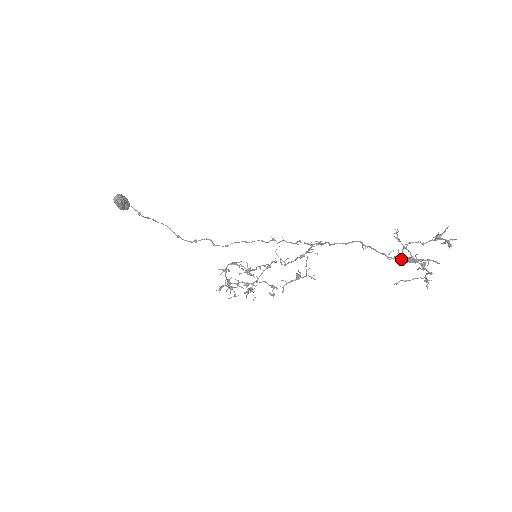
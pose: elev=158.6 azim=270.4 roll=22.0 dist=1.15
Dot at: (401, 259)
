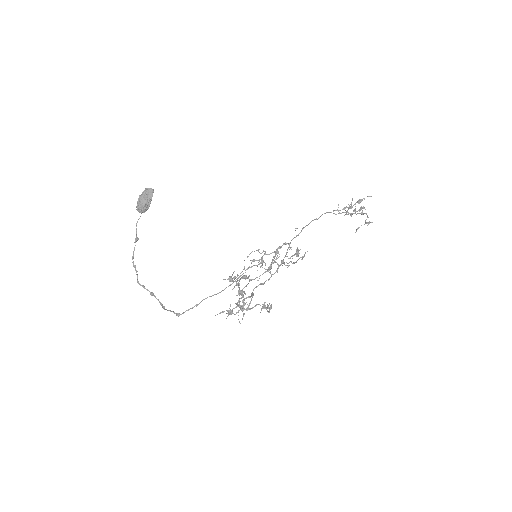
Dot at: occluded
